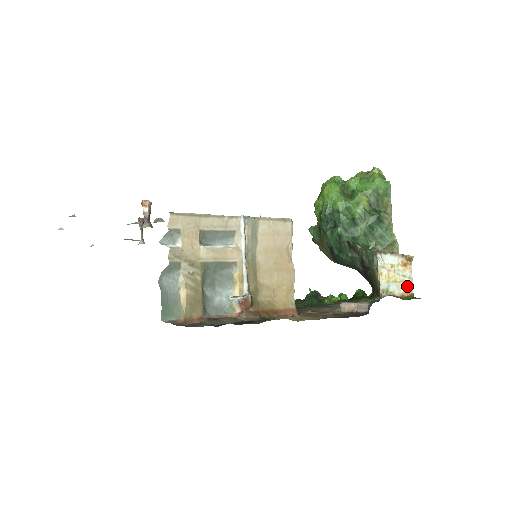
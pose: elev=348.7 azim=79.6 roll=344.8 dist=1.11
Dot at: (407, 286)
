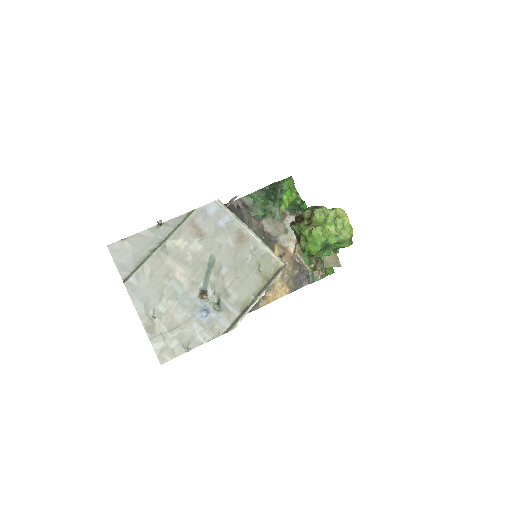
Dot at: occluded
